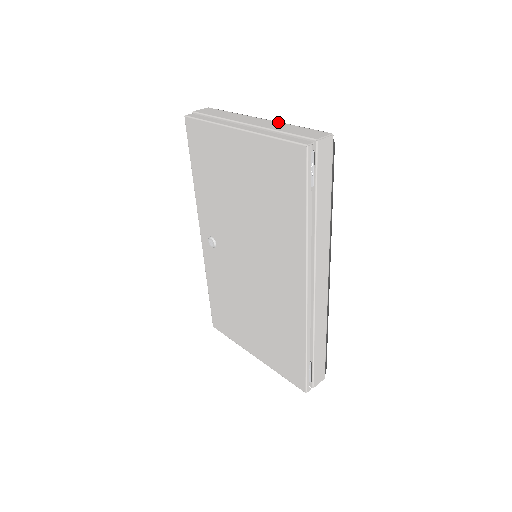
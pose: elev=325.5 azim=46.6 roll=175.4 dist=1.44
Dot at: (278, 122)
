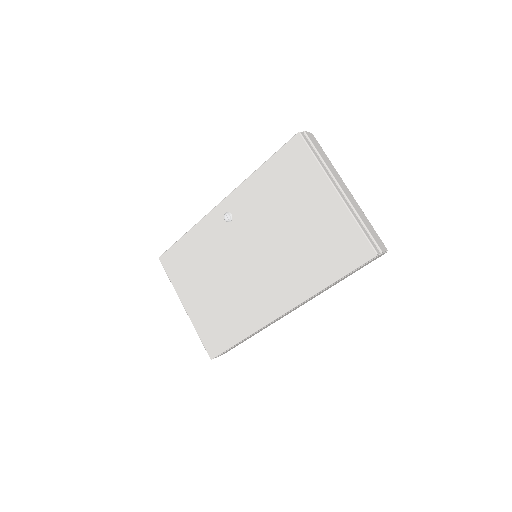
Dot at: occluded
